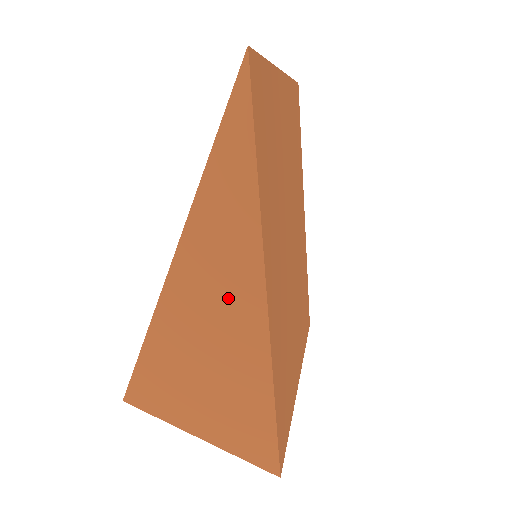
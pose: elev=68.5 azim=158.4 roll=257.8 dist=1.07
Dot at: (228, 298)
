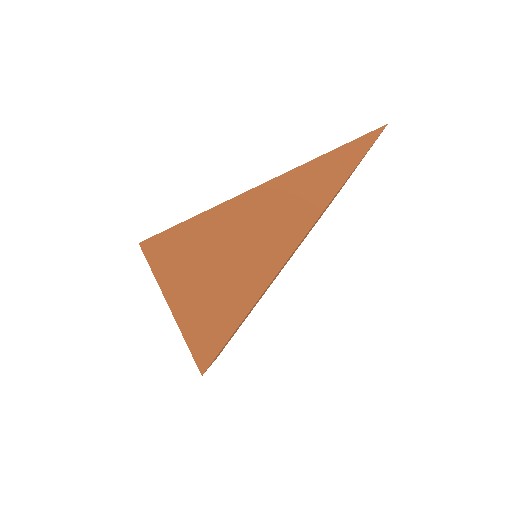
Dot at: (274, 230)
